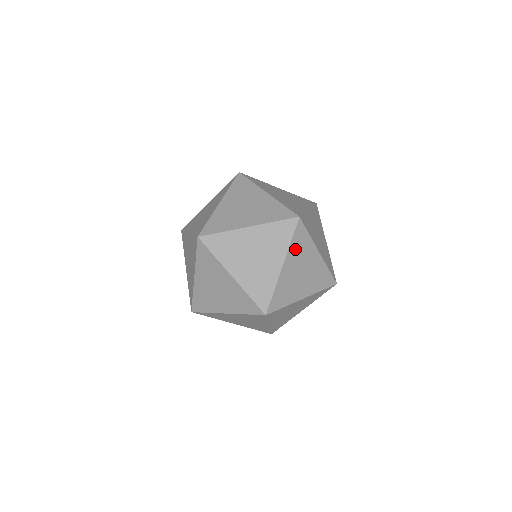
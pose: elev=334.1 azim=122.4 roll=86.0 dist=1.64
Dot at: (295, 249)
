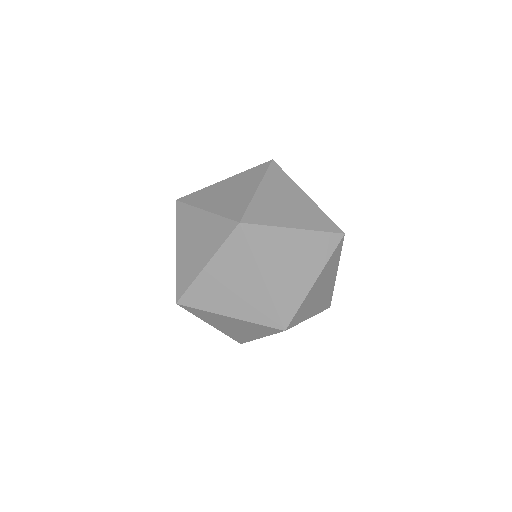
Dot at: occluded
